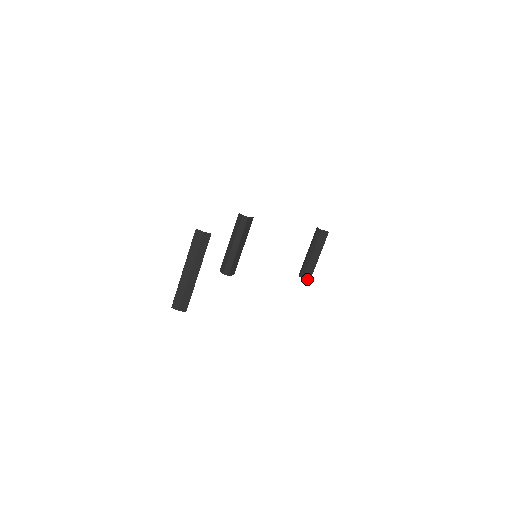
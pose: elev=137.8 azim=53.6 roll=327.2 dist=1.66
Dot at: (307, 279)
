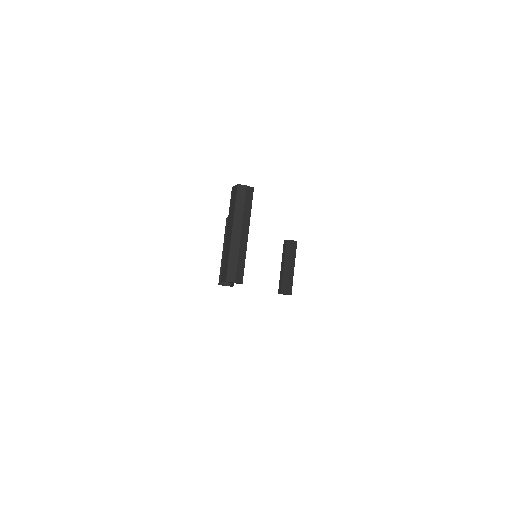
Dot at: (288, 294)
